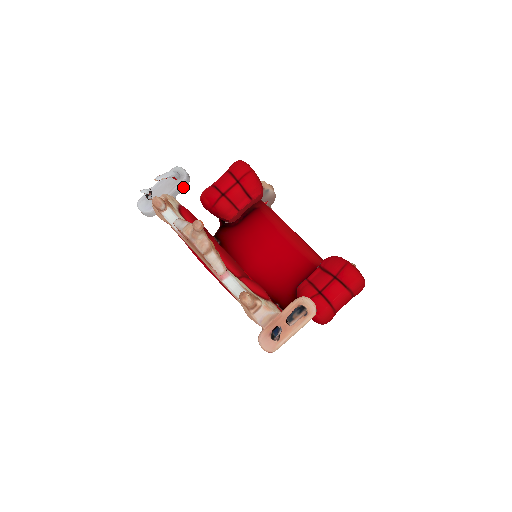
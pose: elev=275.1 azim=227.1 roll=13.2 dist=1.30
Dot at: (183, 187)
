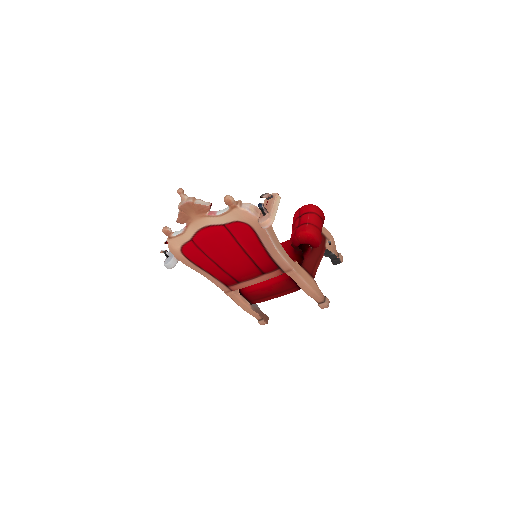
Dot at: occluded
